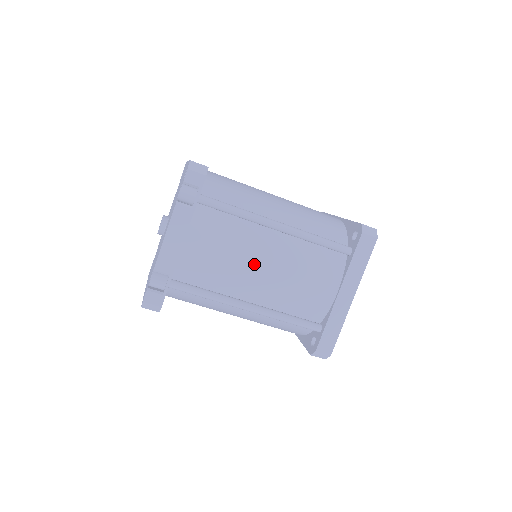
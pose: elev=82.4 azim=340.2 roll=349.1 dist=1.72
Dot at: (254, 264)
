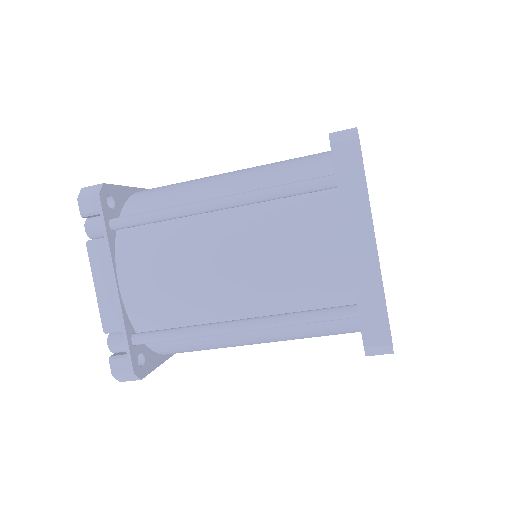
Dot at: (210, 267)
